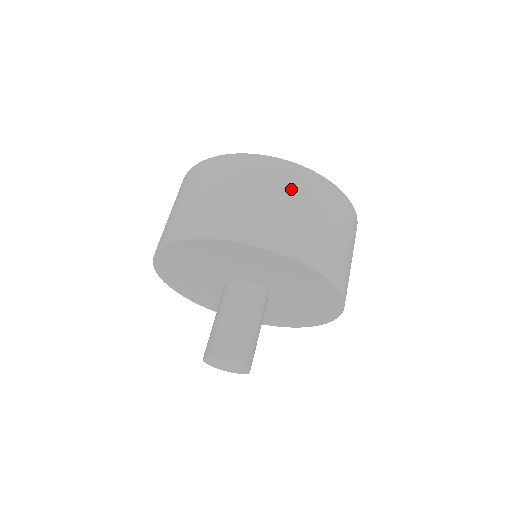
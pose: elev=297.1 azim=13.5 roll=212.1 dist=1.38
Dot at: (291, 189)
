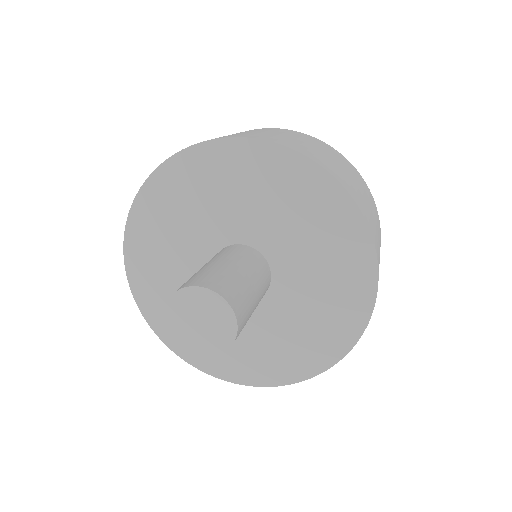
Dot at: (321, 146)
